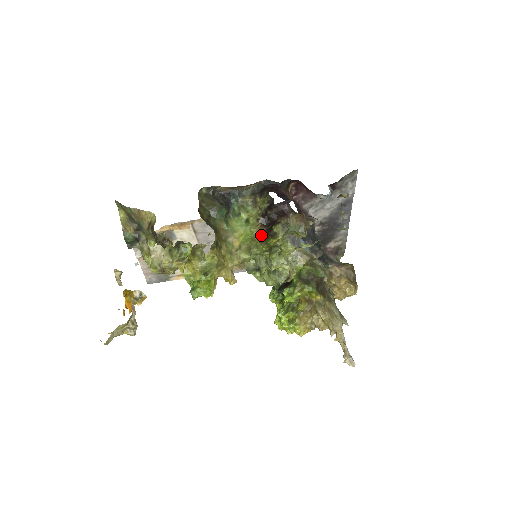
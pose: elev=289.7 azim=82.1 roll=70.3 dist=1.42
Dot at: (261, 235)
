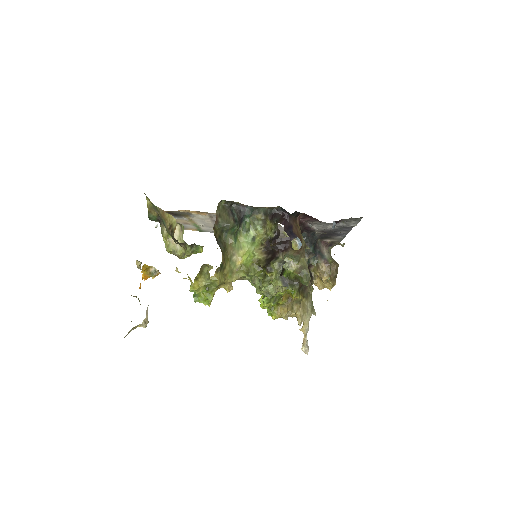
Dot at: (260, 264)
